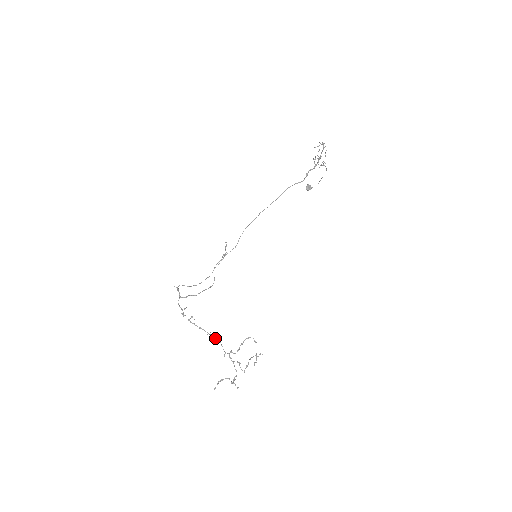
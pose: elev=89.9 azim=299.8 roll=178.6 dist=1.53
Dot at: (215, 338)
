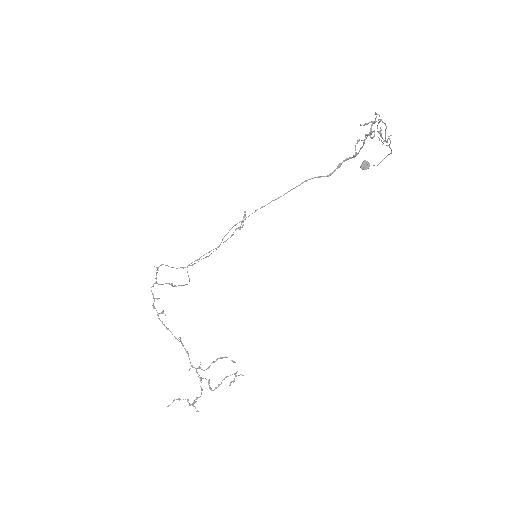
Dot at: (183, 346)
